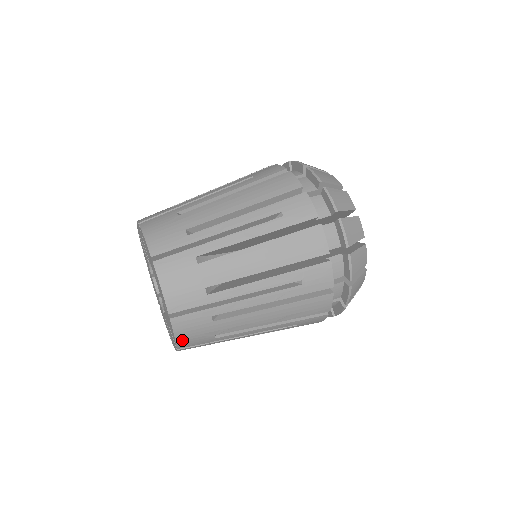
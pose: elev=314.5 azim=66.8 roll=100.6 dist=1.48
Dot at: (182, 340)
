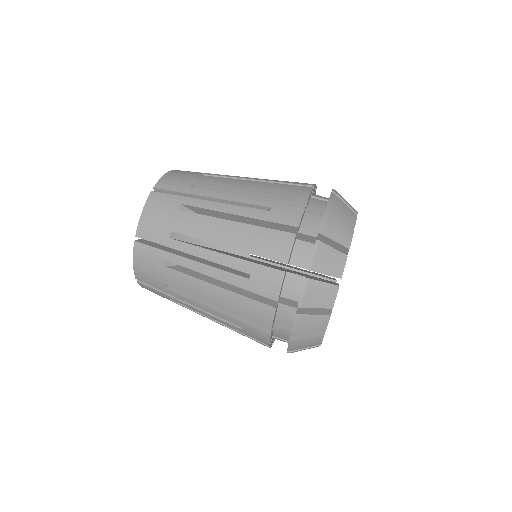
Dot at: occluded
